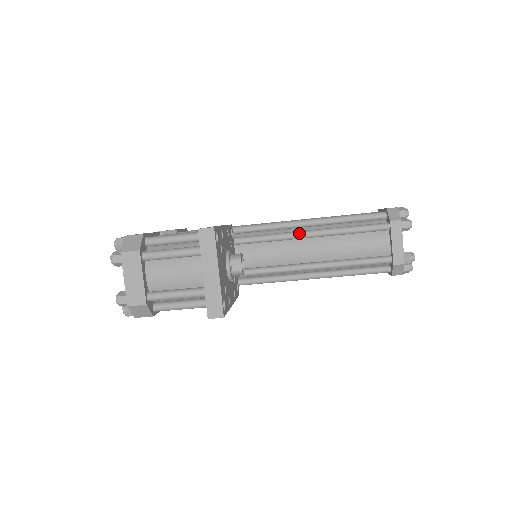
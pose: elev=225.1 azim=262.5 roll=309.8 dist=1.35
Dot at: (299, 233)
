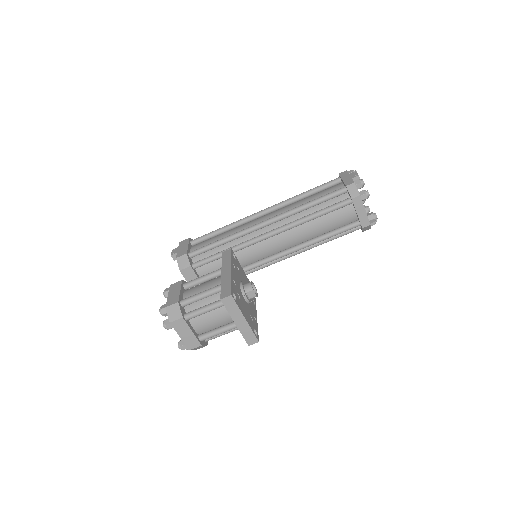
Dot at: (283, 229)
